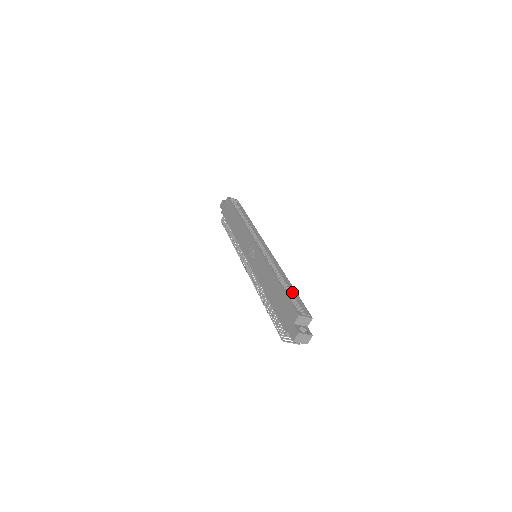
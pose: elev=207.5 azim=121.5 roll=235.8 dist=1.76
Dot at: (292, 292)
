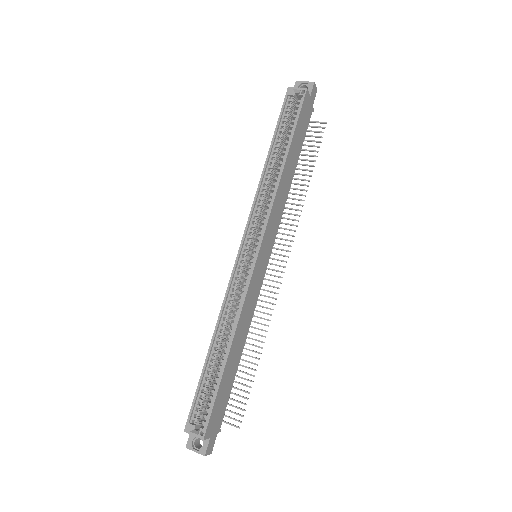
Dot at: (219, 375)
